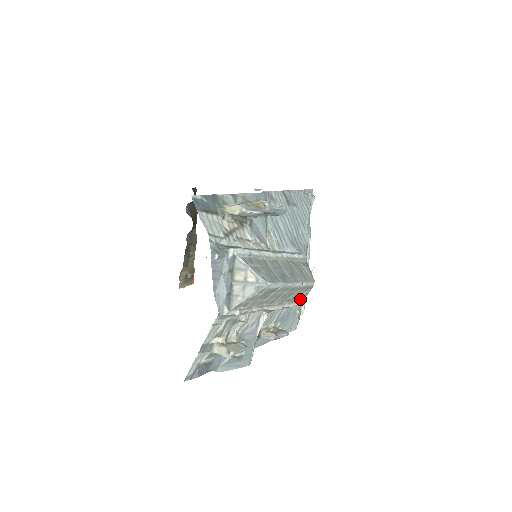
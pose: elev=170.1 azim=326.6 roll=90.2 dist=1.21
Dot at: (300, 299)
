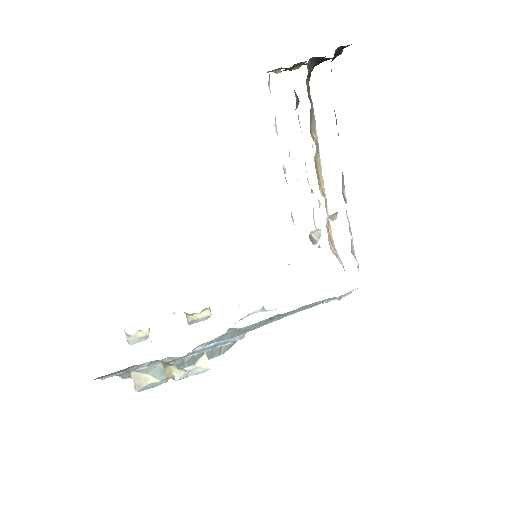
Dot at: occluded
